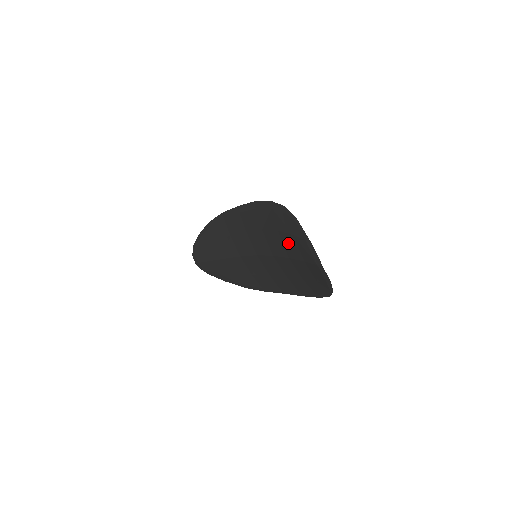
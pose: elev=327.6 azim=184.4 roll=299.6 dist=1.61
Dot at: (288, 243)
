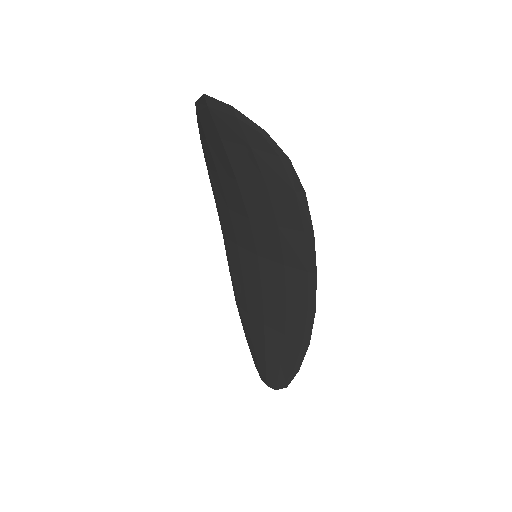
Dot at: (220, 161)
